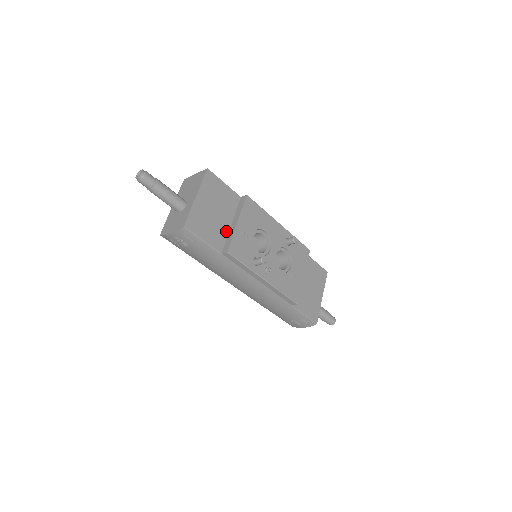
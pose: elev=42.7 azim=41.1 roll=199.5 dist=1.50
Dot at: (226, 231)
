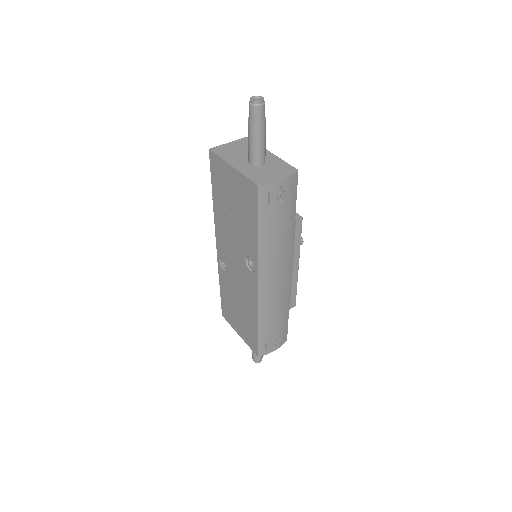
Dot at: occluded
